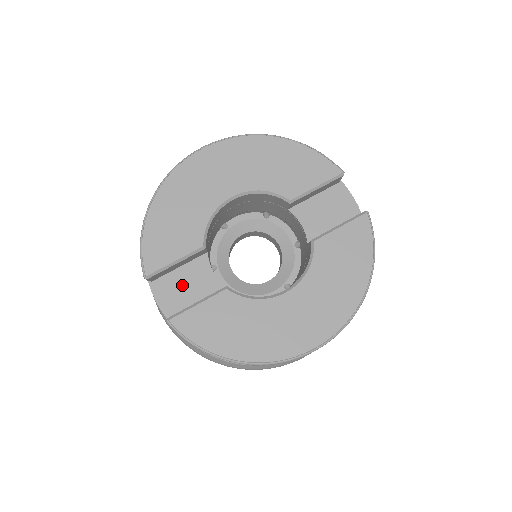
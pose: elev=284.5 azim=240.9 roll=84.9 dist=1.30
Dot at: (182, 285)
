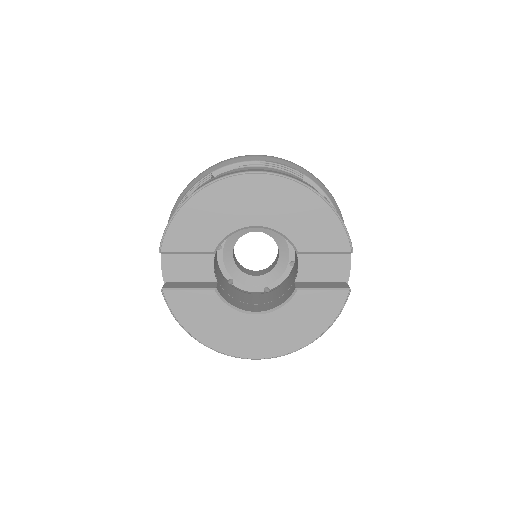
Dot at: (186, 263)
